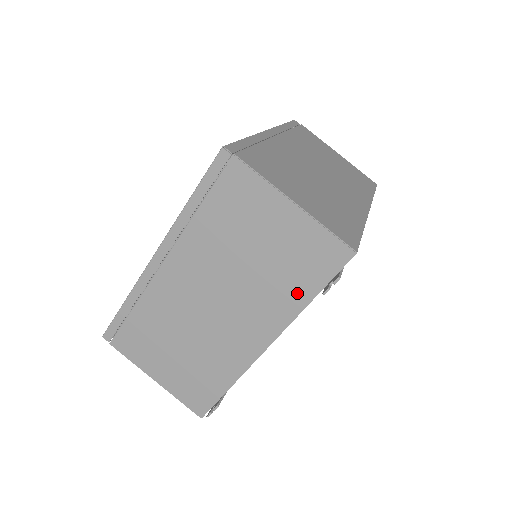
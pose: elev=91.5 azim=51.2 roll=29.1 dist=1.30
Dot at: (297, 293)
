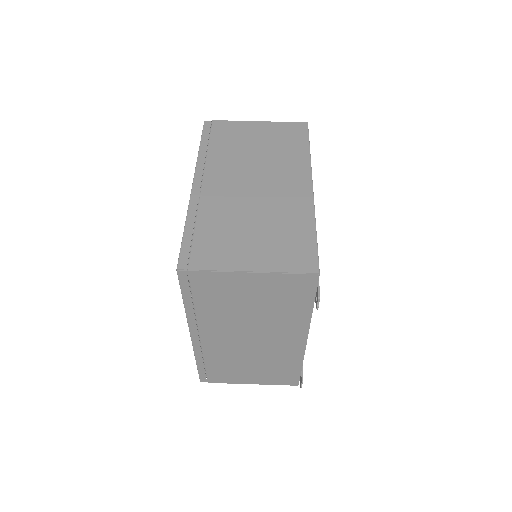
Dot at: (300, 310)
